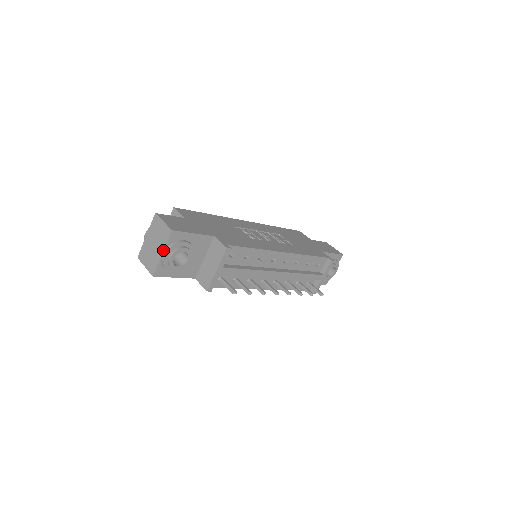
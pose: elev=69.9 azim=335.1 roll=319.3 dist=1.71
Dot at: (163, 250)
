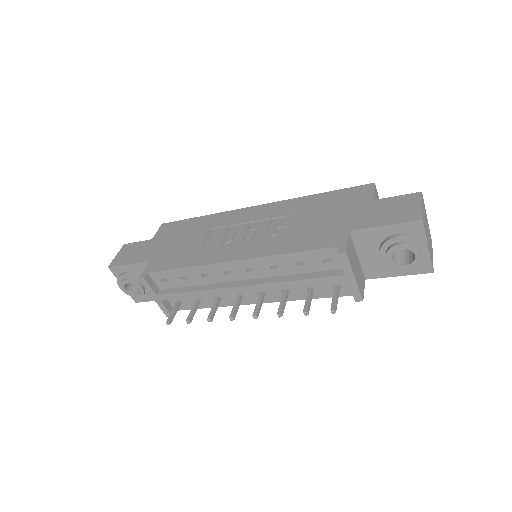
Dot at: occluded
